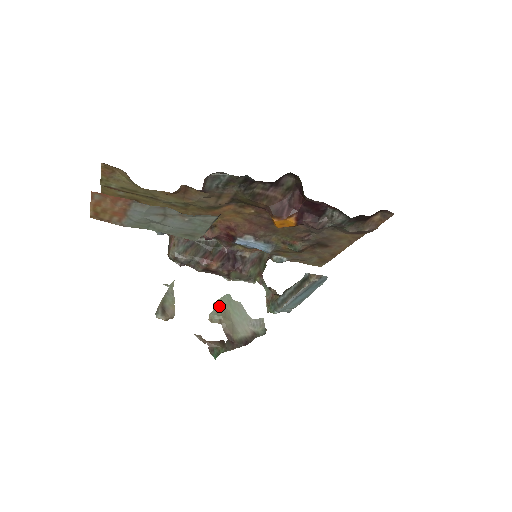
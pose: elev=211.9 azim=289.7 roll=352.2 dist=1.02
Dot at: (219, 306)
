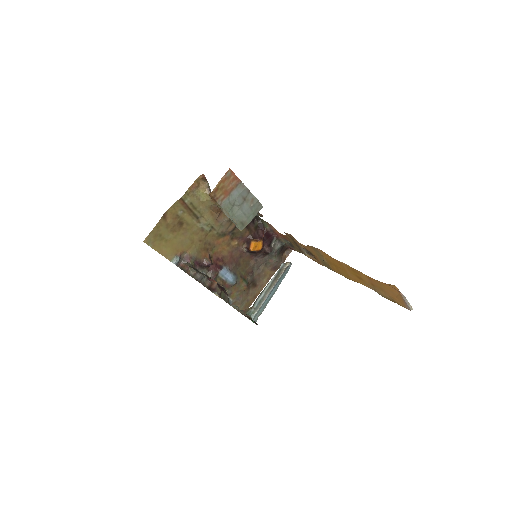
Dot at: occluded
